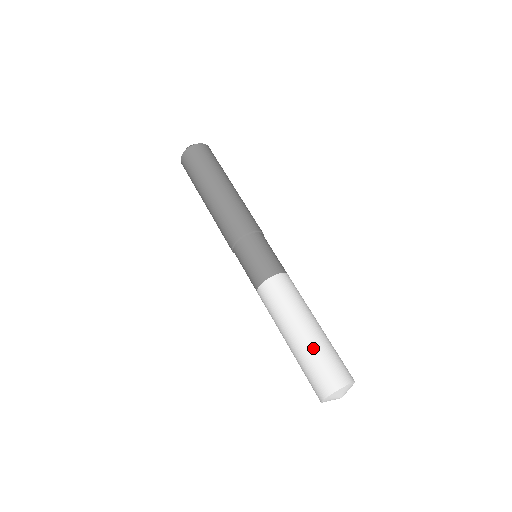
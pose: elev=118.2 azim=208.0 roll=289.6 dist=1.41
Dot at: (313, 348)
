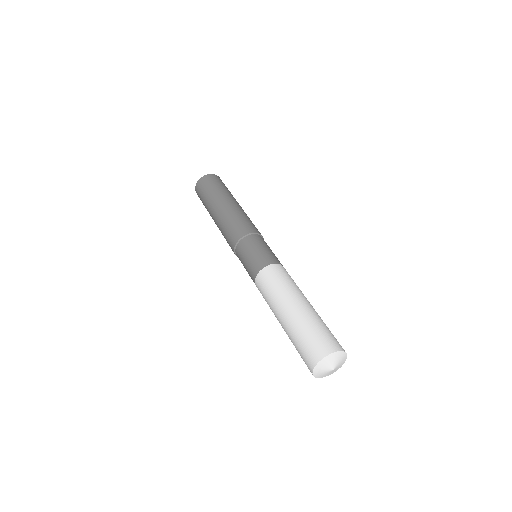
Dot at: (318, 317)
